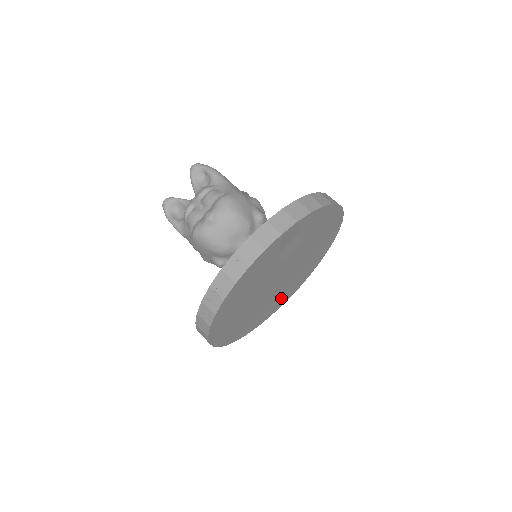
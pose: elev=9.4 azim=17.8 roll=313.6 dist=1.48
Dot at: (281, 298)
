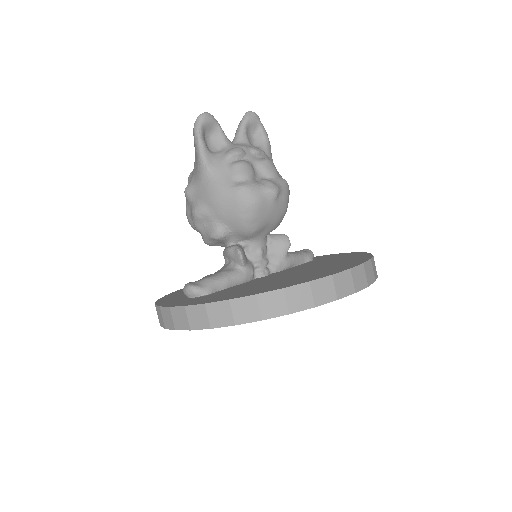
Dot at: occluded
